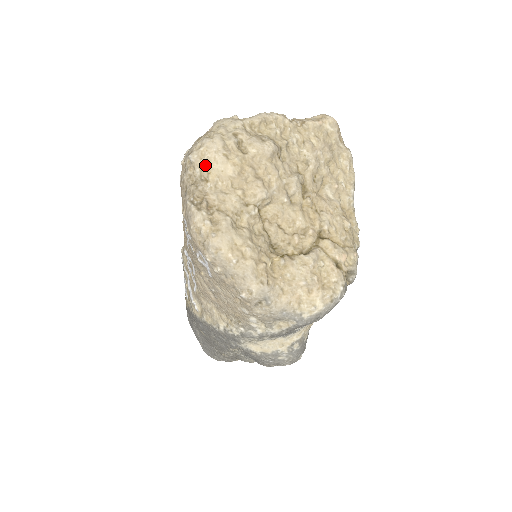
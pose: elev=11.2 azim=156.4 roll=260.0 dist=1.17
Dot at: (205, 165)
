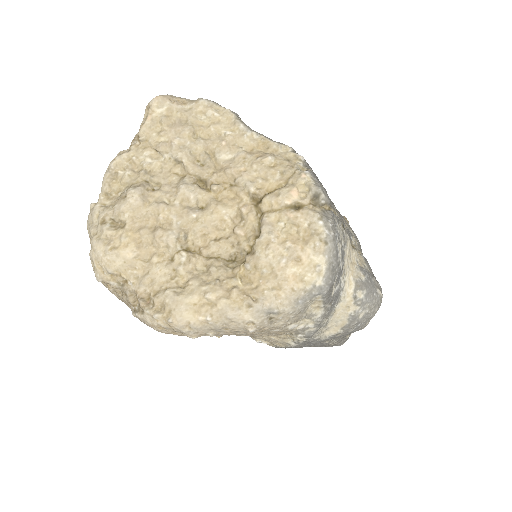
Dot at: (110, 274)
